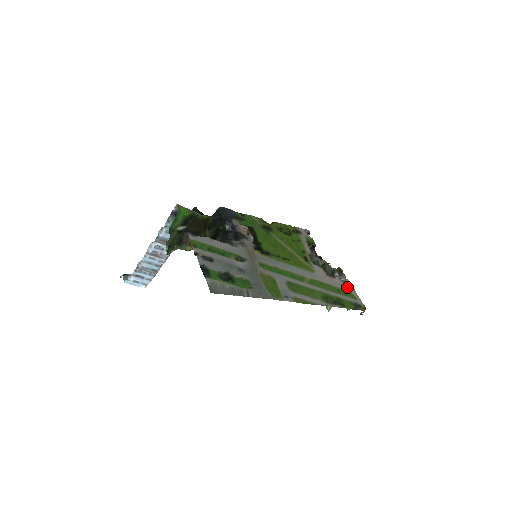
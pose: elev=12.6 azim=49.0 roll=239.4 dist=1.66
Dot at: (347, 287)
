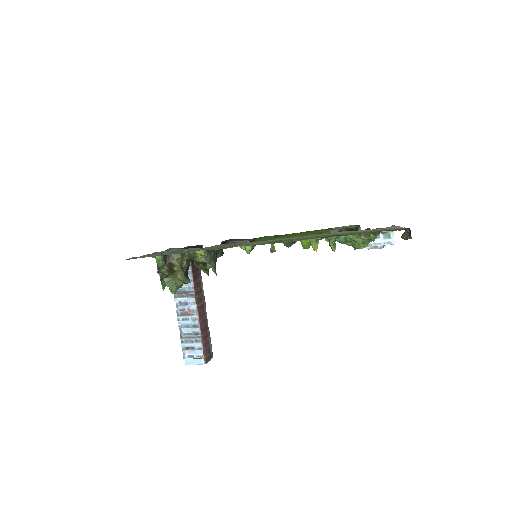
Dot at: occluded
